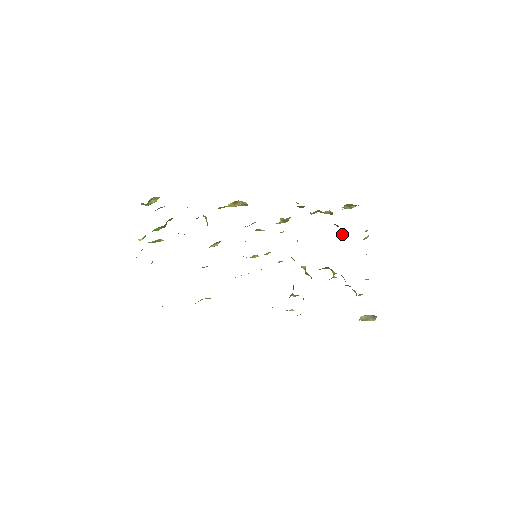
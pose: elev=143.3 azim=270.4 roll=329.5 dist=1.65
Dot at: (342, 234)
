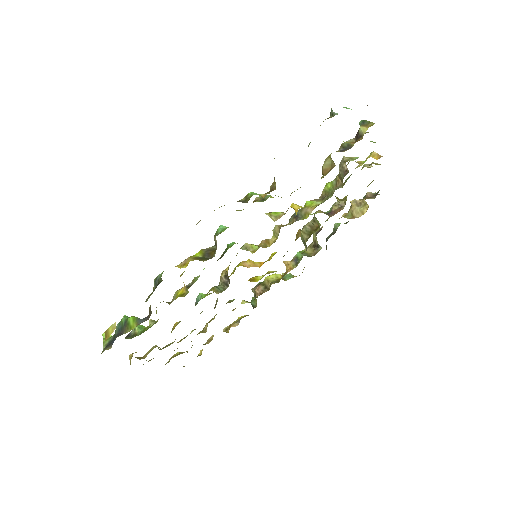
Dot at: occluded
